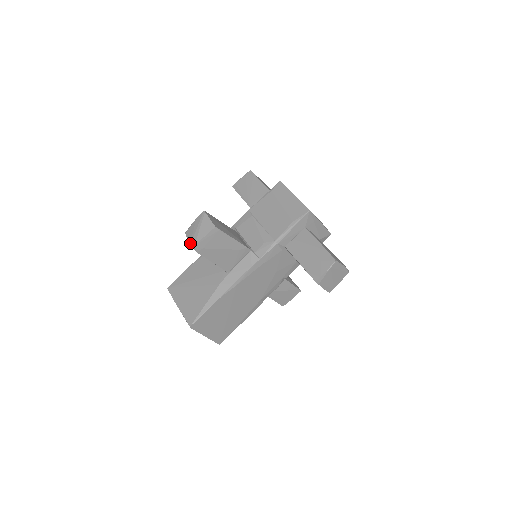
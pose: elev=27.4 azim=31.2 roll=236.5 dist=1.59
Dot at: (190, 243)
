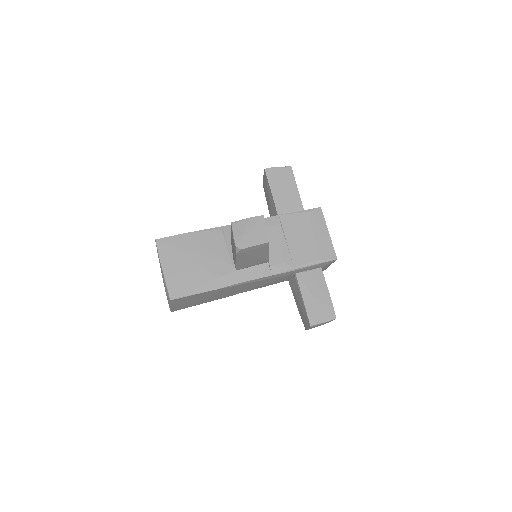
Dot at: (237, 243)
